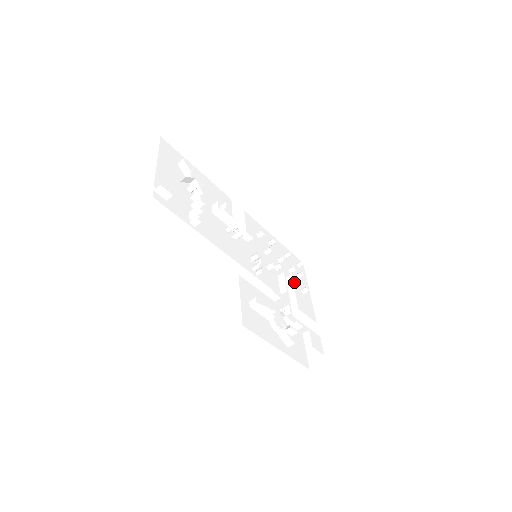
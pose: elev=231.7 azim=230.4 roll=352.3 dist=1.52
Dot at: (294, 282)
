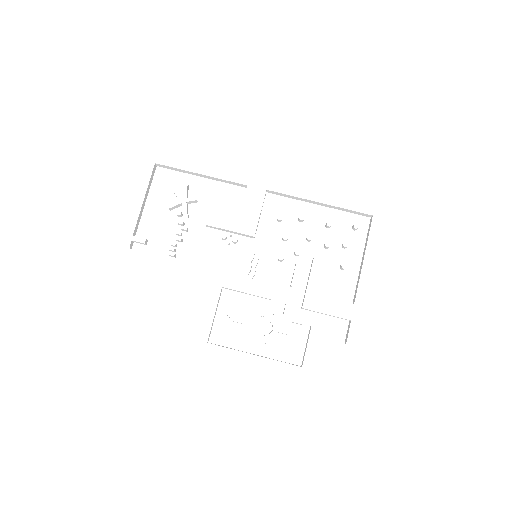
Dot at: (330, 259)
